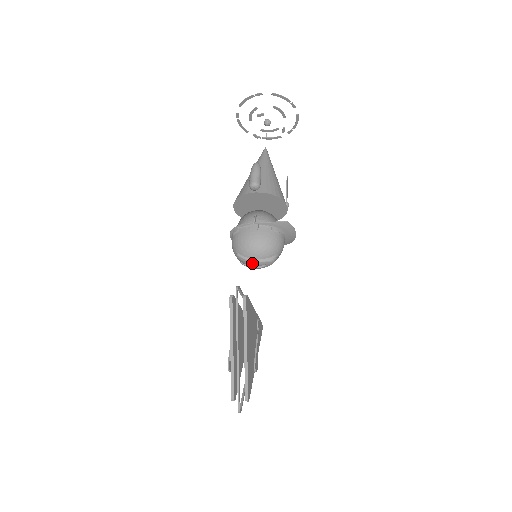
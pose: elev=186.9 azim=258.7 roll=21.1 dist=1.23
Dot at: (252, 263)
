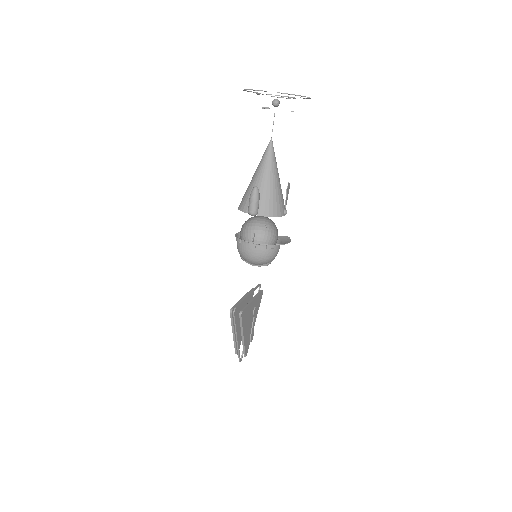
Dot at: (252, 265)
